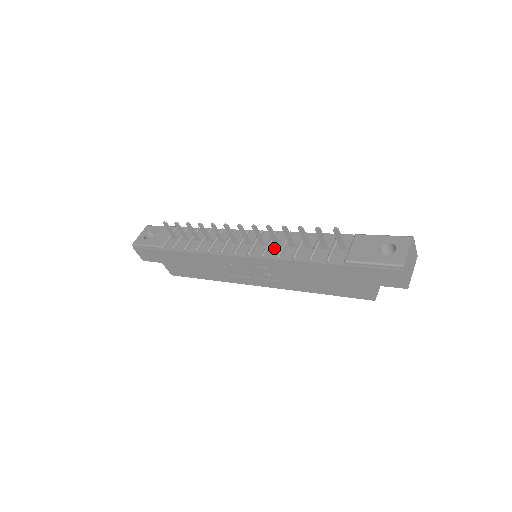
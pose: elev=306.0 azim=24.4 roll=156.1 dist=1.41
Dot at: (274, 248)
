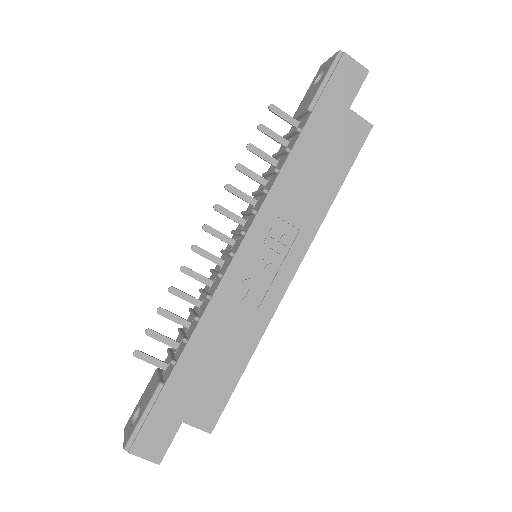
Dot at: (256, 205)
